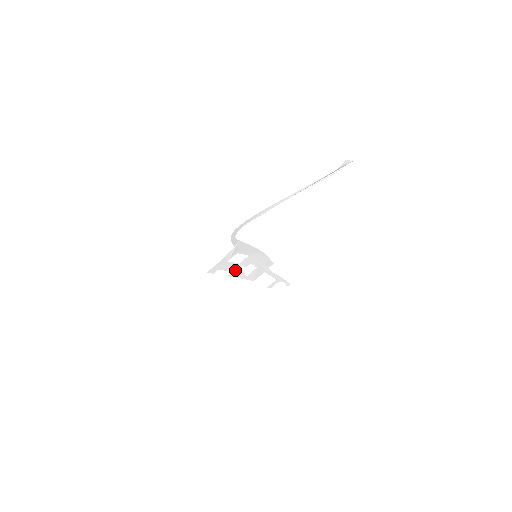
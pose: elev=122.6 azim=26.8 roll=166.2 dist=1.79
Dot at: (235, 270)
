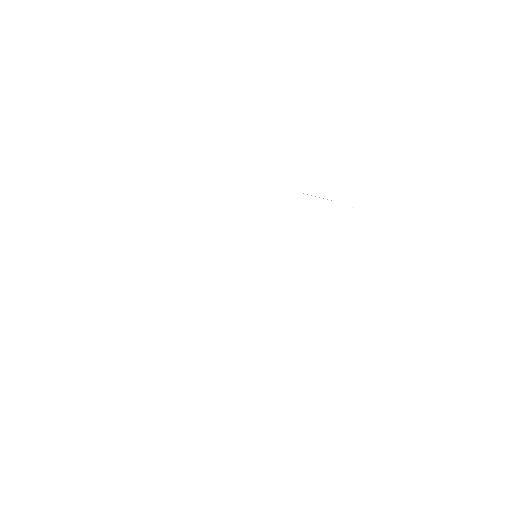
Dot at: (227, 252)
